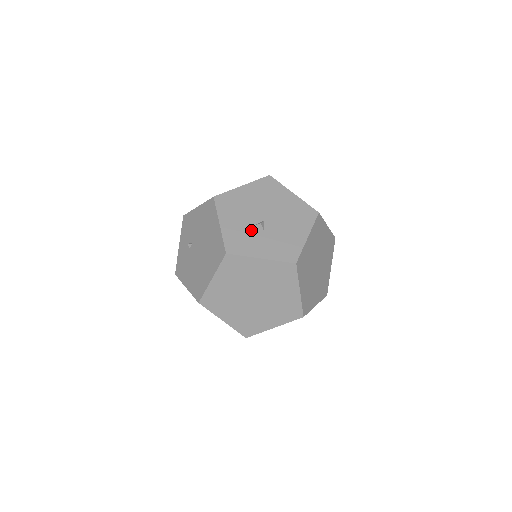
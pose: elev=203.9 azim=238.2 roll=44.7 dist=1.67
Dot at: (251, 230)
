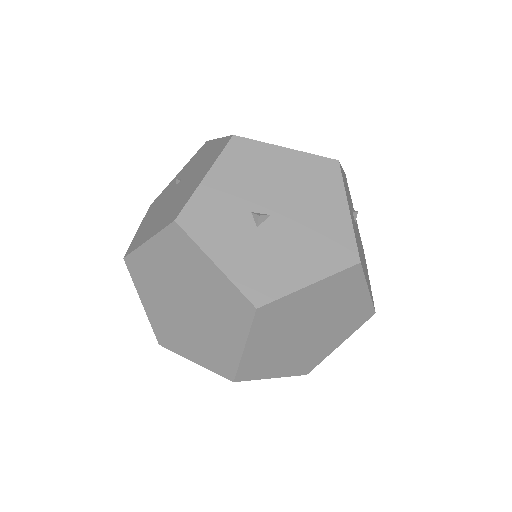
Dot at: (239, 215)
